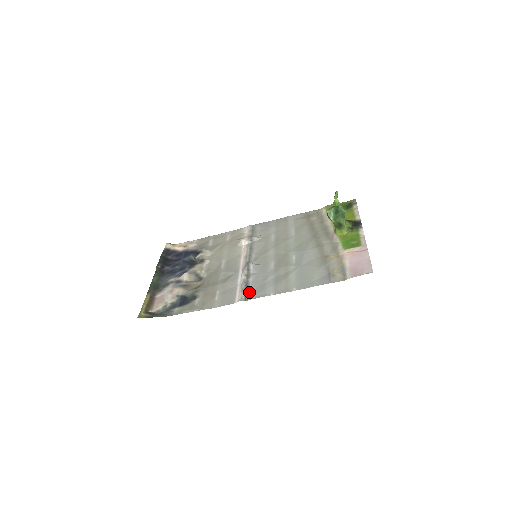
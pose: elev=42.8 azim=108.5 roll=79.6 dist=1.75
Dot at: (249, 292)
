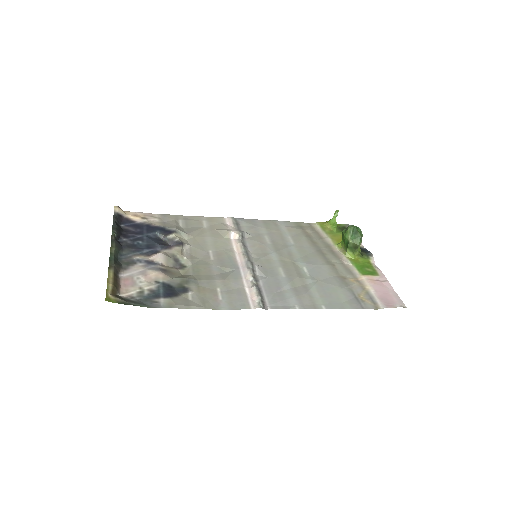
Dot at: (265, 299)
